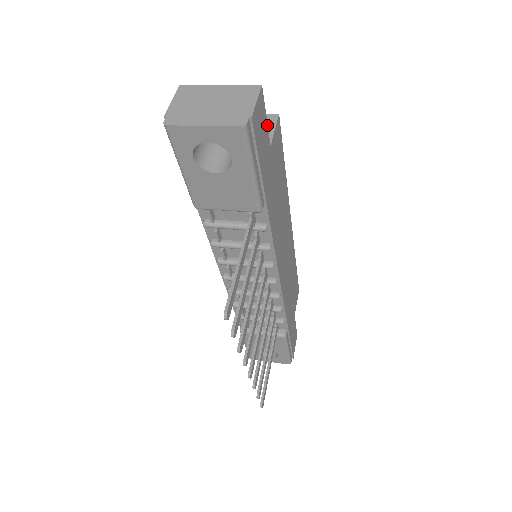
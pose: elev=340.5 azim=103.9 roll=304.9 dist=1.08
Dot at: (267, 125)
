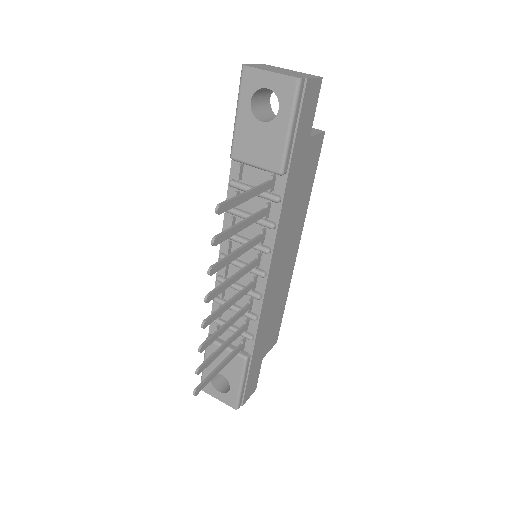
Dot at: (314, 115)
